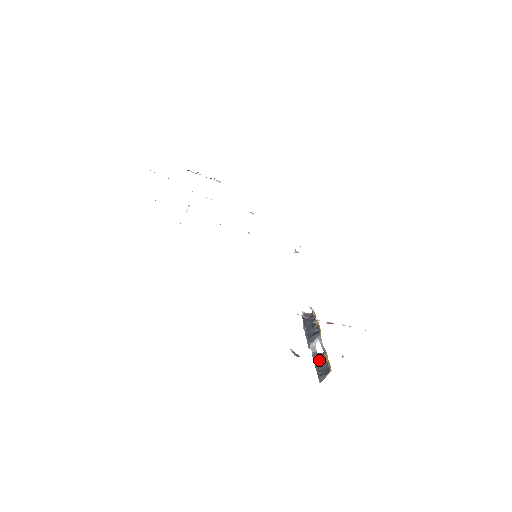
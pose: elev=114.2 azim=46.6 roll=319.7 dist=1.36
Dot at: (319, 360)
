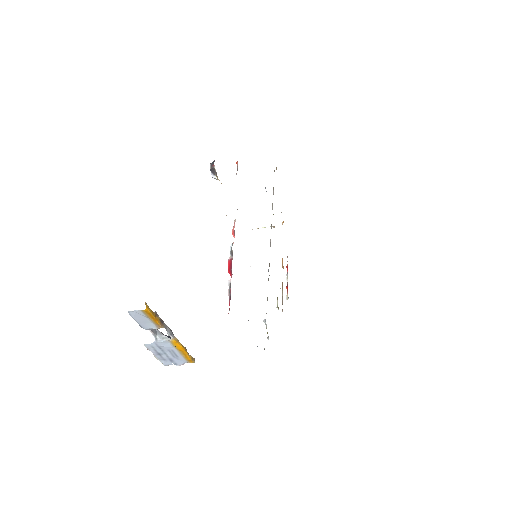
Dot at: occluded
